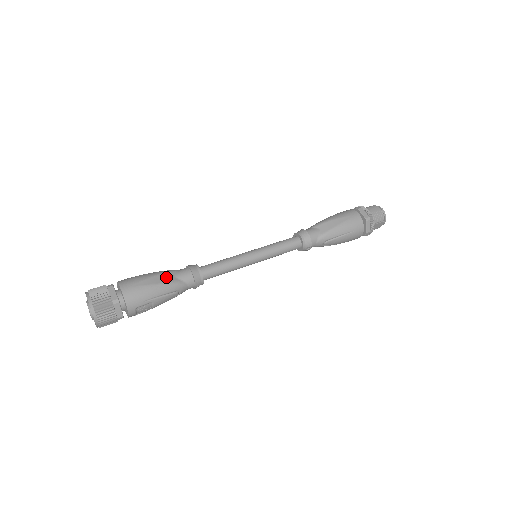
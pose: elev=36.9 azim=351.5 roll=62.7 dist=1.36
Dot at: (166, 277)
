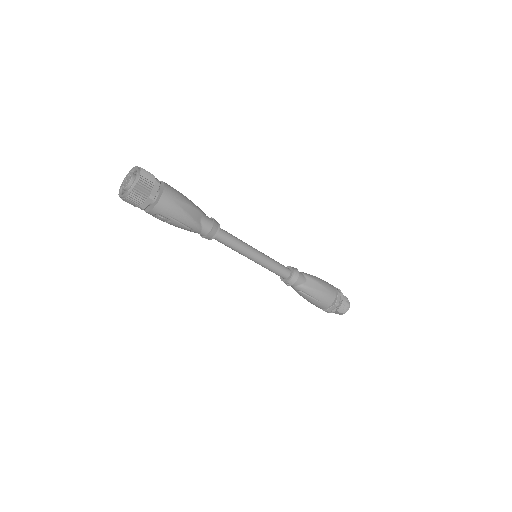
Dot at: (196, 214)
